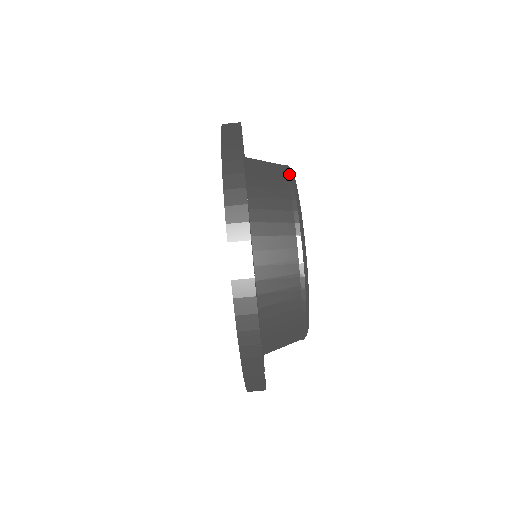
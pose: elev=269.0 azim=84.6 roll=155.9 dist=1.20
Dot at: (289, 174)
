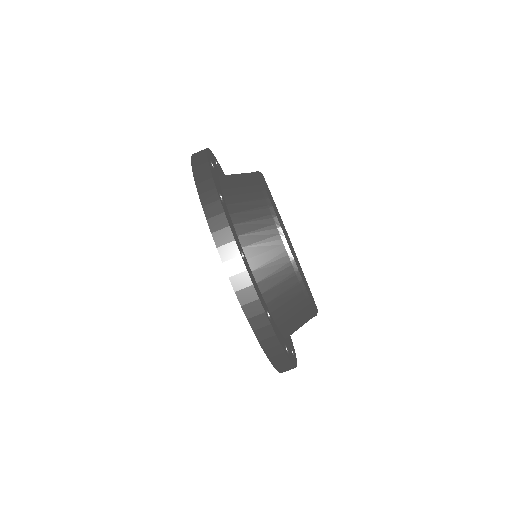
Dot at: occluded
